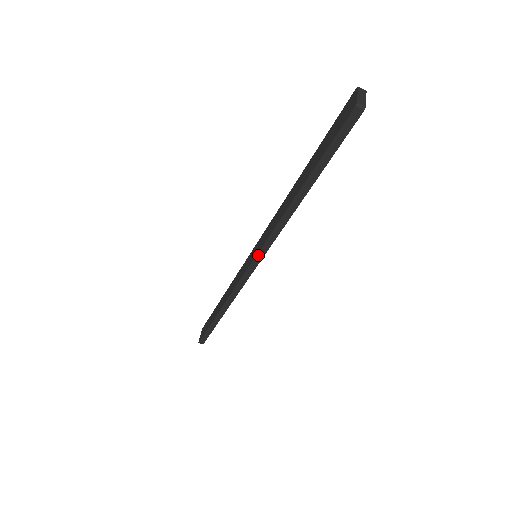
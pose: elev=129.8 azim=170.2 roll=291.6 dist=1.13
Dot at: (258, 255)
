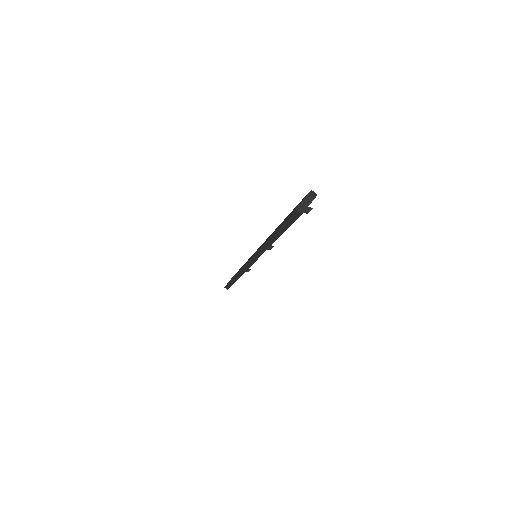
Dot at: (251, 259)
